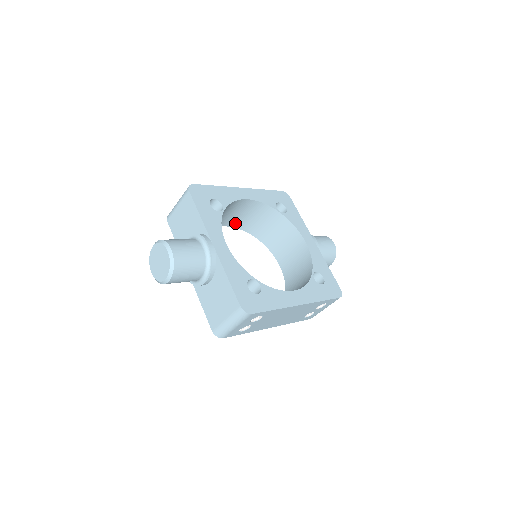
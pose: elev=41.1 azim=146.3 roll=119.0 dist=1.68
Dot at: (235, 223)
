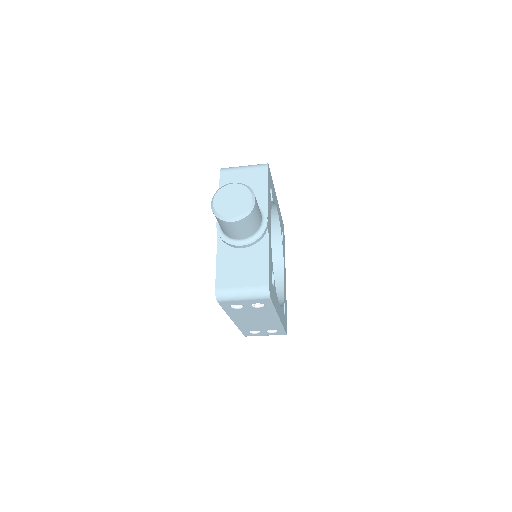
Dot at: occluded
